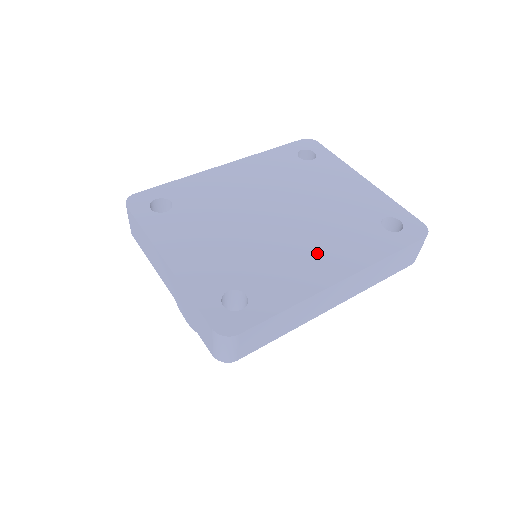
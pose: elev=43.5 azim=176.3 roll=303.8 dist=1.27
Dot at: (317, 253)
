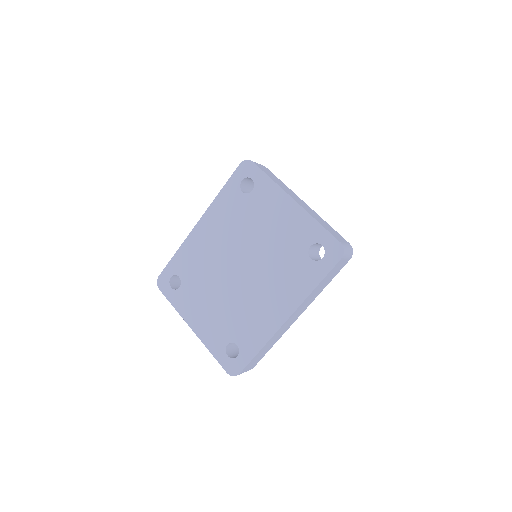
Dot at: (269, 299)
